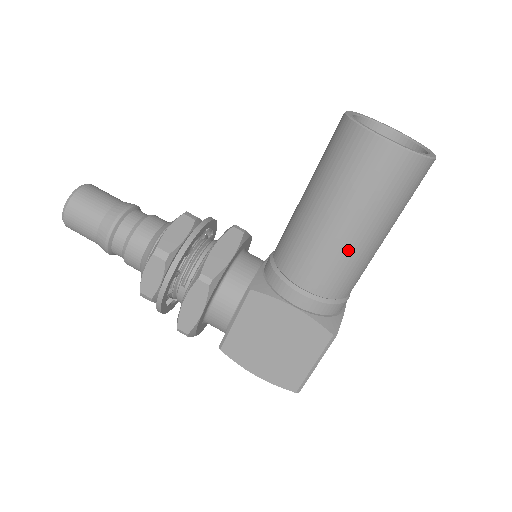
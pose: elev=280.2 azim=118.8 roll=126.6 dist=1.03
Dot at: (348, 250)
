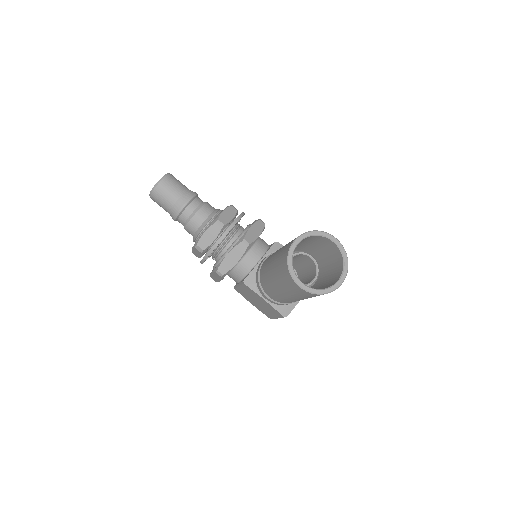
Dot at: (288, 299)
